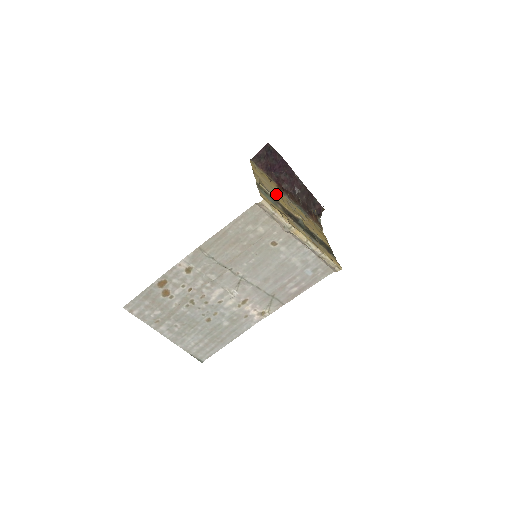
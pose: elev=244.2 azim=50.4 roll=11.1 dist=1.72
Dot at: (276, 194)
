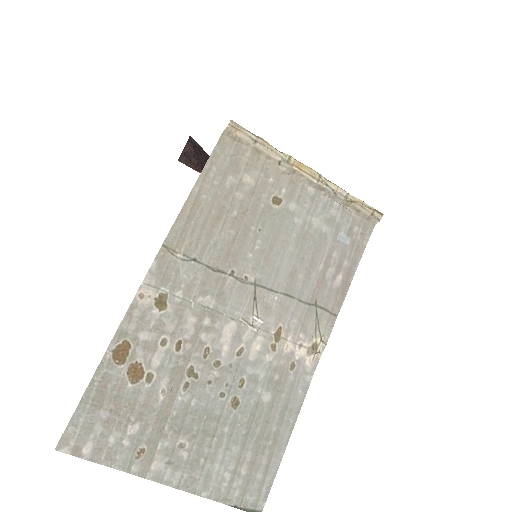
Dot at: occluded
